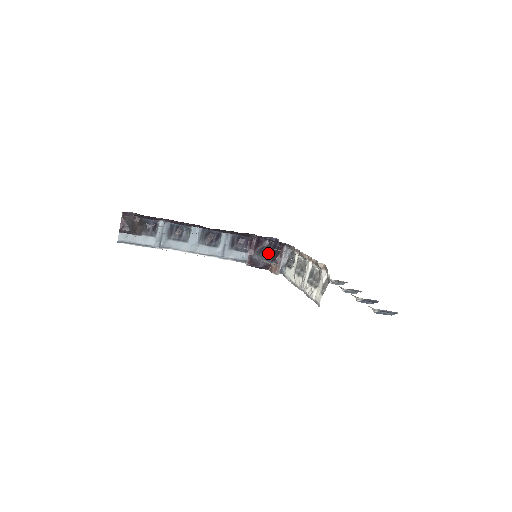
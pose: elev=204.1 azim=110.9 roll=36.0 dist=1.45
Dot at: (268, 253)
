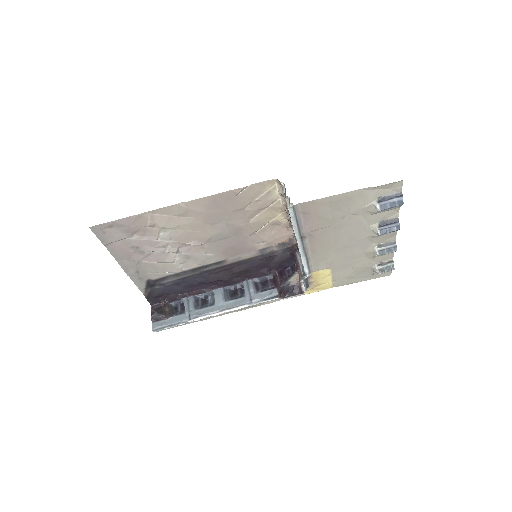
Dot at: occluded
